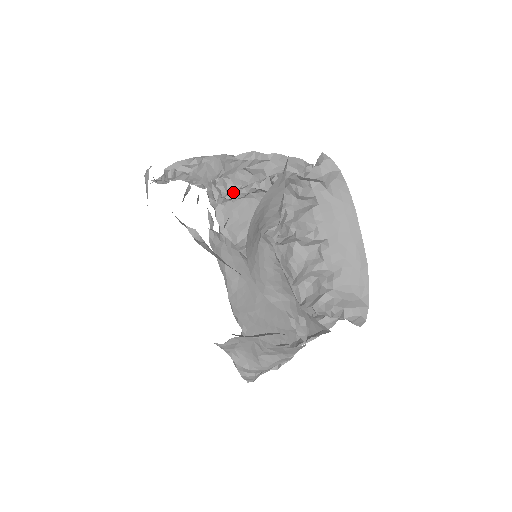
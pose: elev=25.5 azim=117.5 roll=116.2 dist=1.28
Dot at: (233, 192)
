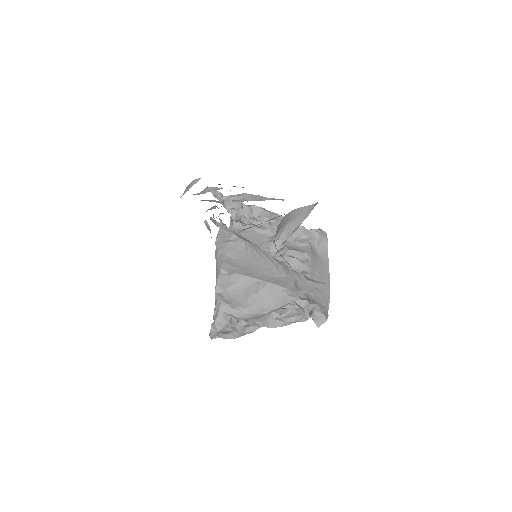
Dot at: (253, 219)
